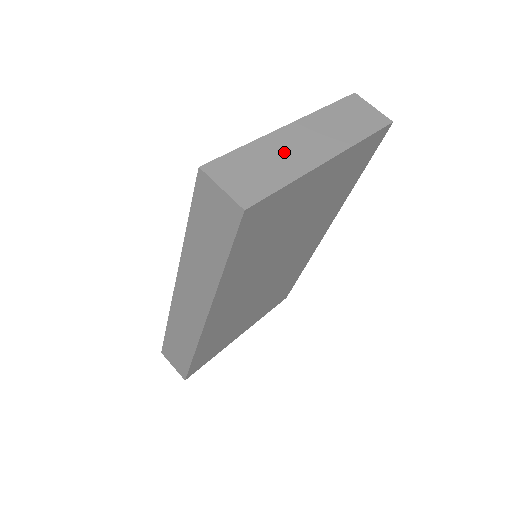
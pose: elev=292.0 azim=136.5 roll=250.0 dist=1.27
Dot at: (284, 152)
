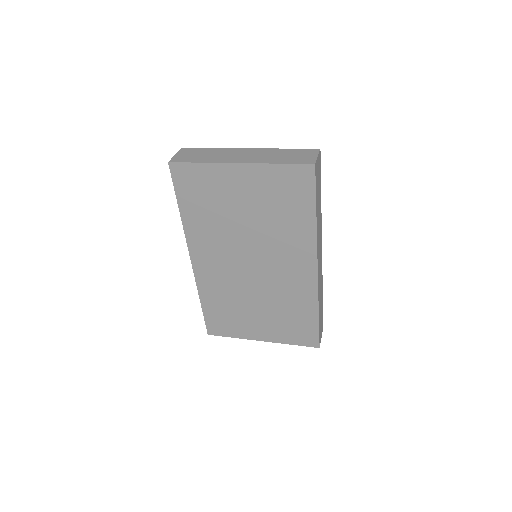
Dot at: (223, 155)
